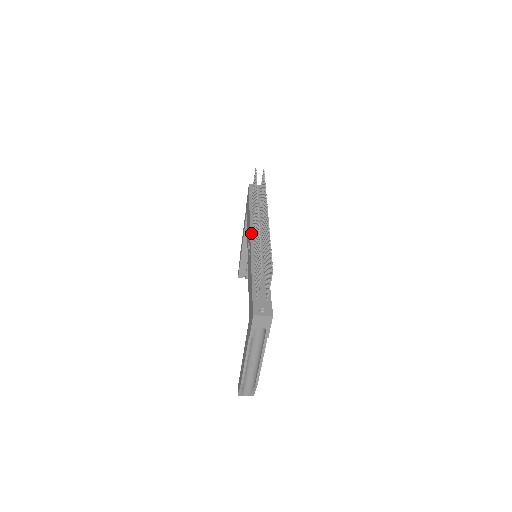
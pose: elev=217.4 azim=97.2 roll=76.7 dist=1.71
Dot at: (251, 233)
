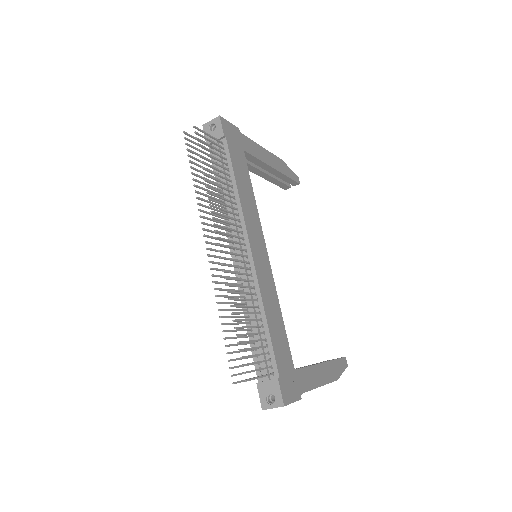
Dot at: occluded
